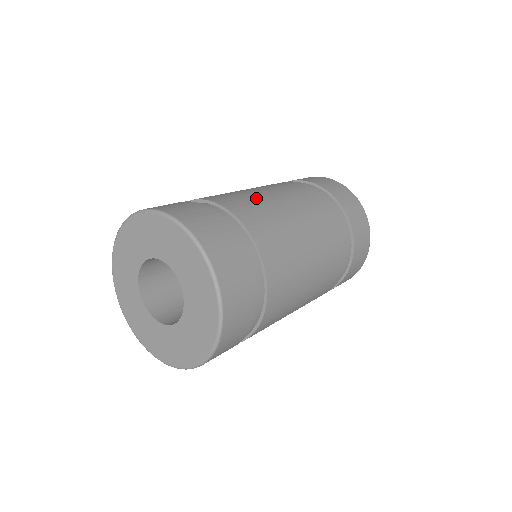
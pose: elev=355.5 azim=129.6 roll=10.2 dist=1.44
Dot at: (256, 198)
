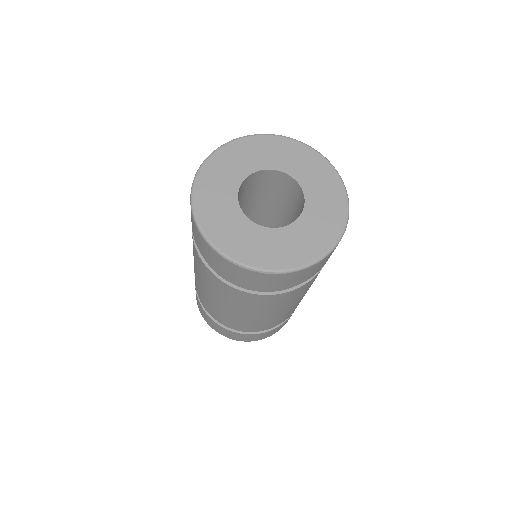
Dot at: occluded
